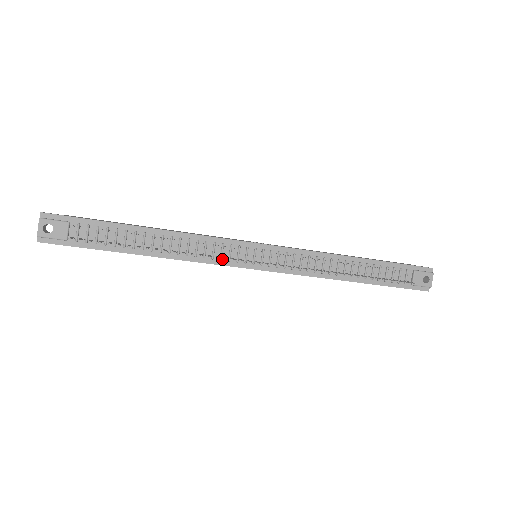
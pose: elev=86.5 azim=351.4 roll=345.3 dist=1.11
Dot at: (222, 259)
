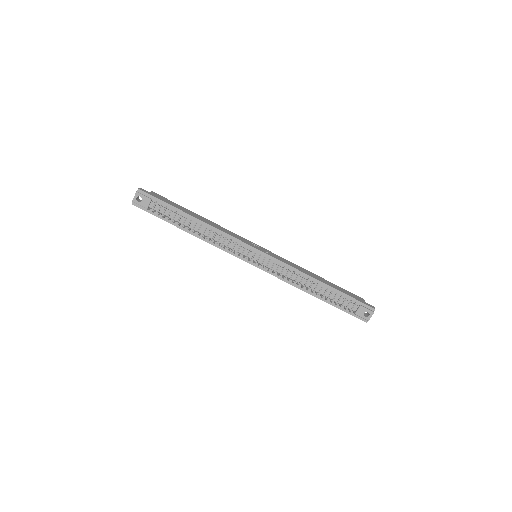
Dot at: (232, 251)
